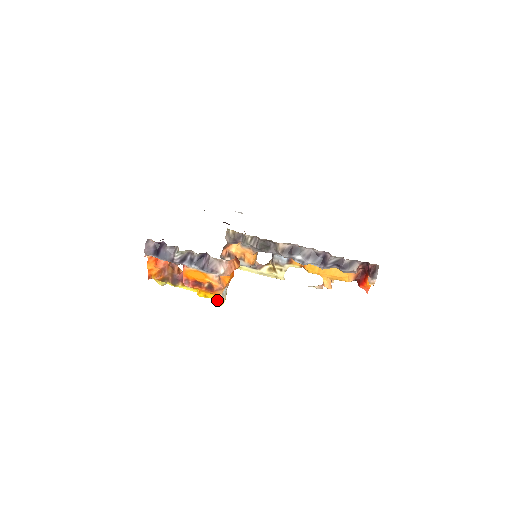
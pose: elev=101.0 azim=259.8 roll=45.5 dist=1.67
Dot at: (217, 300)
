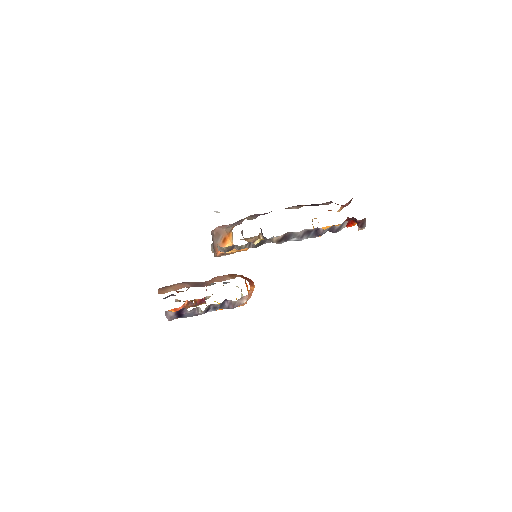
Dot at: occluded
